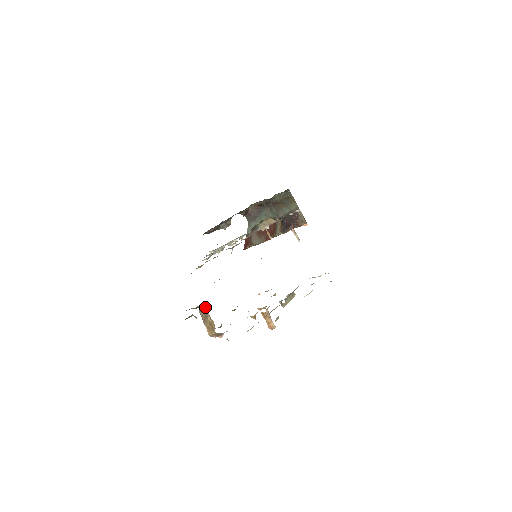
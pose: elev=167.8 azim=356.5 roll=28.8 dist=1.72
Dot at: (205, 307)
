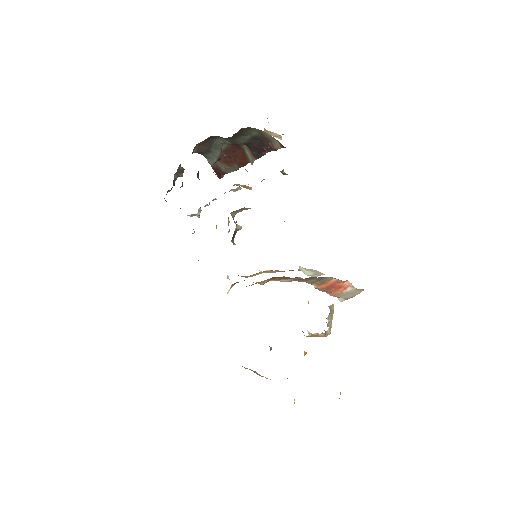
Dot at: occluded
